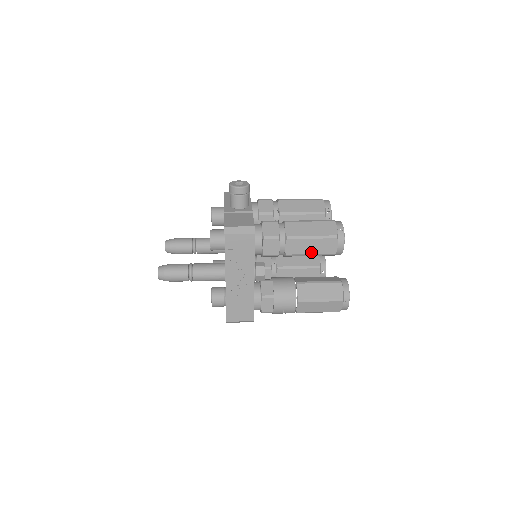
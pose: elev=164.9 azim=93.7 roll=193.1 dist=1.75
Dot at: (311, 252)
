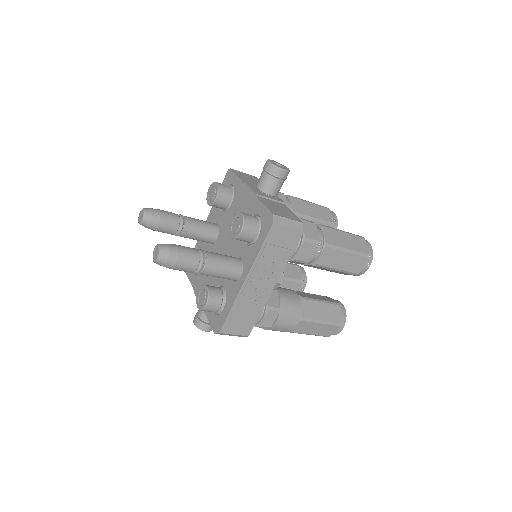
Dot at: (339, 267)
